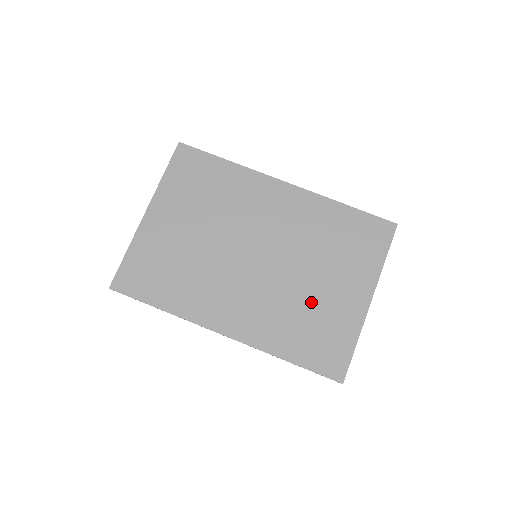
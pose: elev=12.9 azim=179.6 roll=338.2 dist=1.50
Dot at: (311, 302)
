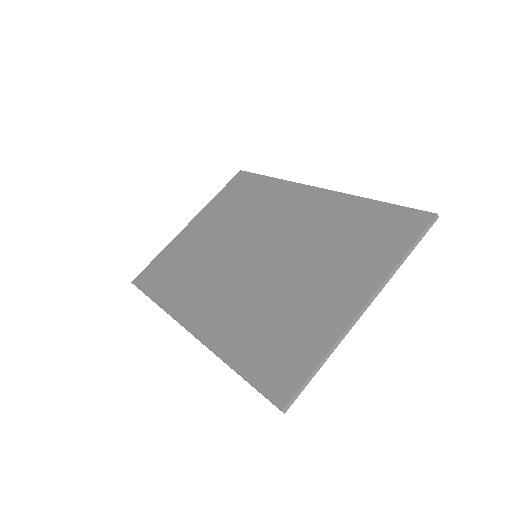
Dot at: (288, 302)
